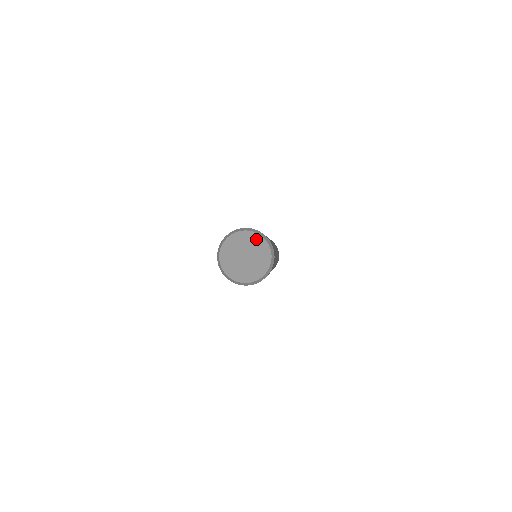
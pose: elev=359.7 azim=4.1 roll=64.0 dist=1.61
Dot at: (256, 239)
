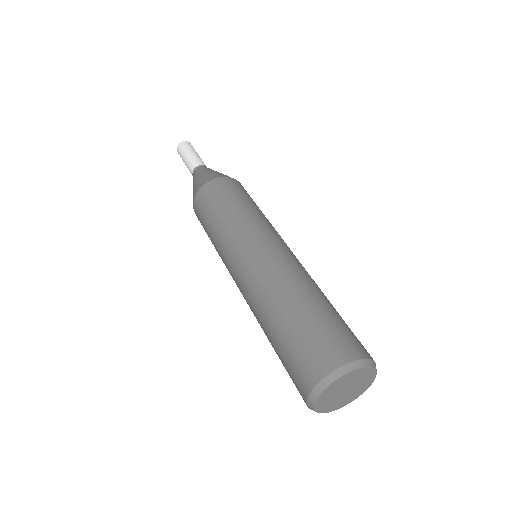
Dot at: (368, 373)
